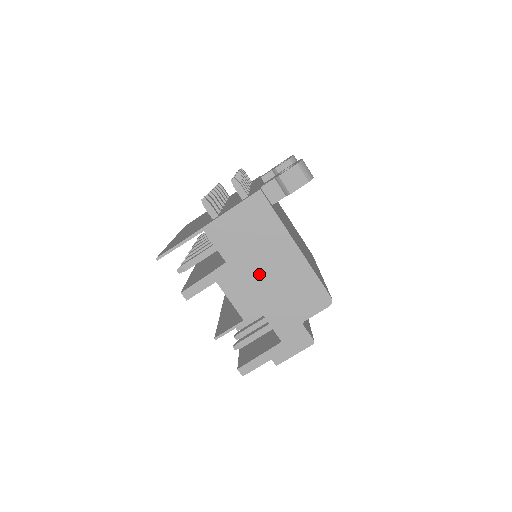
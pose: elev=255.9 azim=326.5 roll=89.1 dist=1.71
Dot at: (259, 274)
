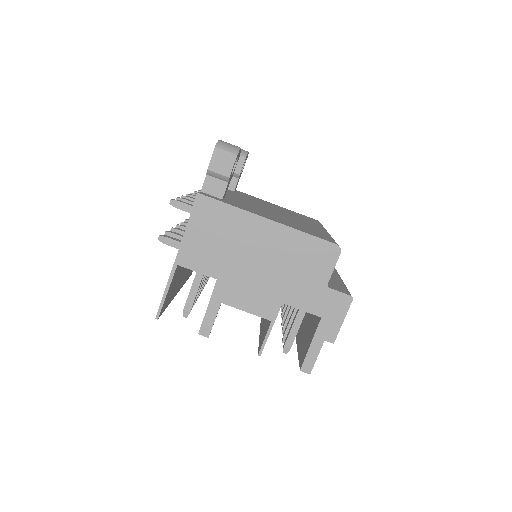
Dot at: (253, 269)
